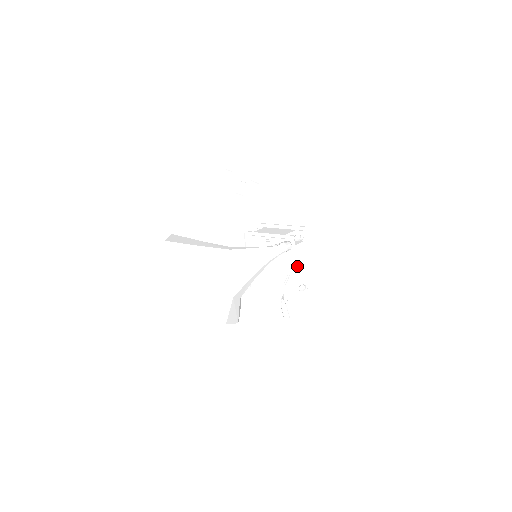
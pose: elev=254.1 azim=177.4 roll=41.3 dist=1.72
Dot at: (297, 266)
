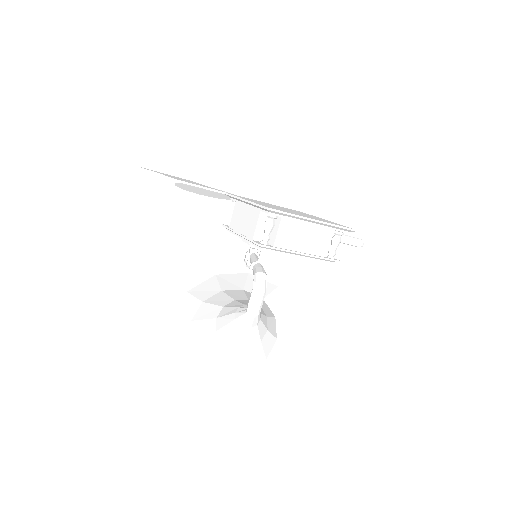
Dot at: (302, 248)
